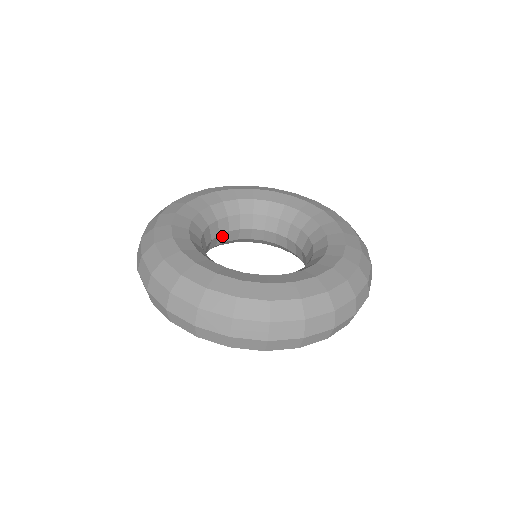
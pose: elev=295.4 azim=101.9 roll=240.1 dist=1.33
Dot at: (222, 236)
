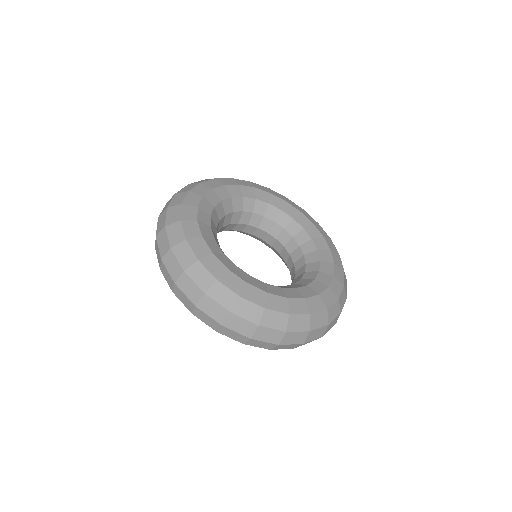
Dot at: (231, 225)
